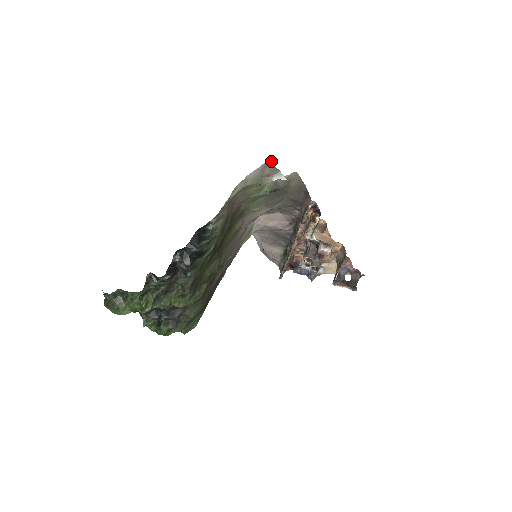
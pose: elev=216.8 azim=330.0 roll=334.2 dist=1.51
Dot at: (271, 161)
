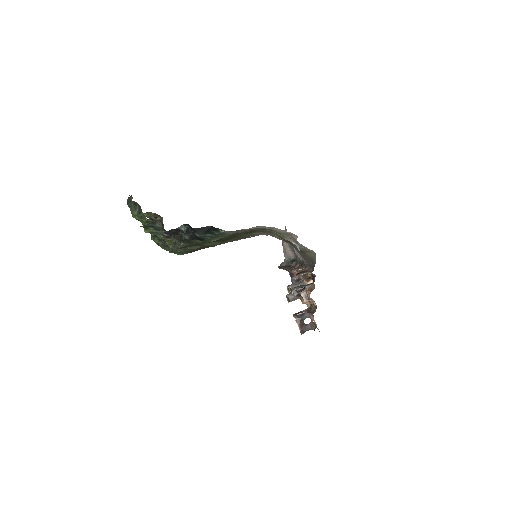
Dot at: (297, 236)
